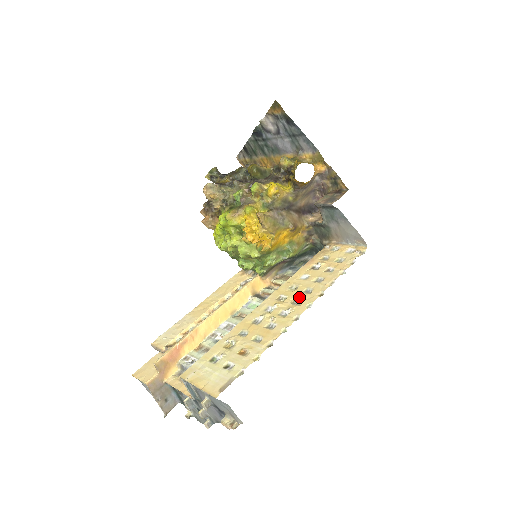
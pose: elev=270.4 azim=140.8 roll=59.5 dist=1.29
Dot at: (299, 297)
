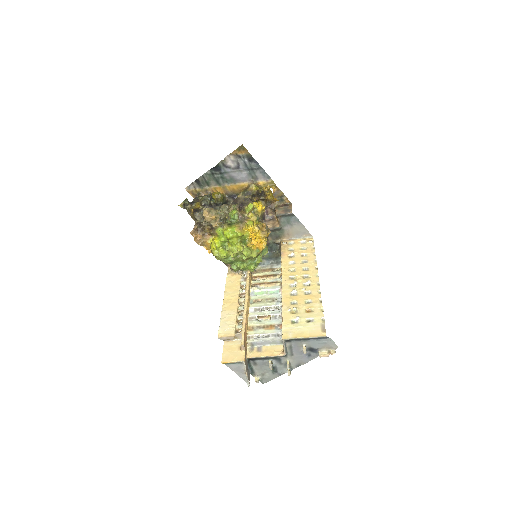
Dot at: (305, 273)
